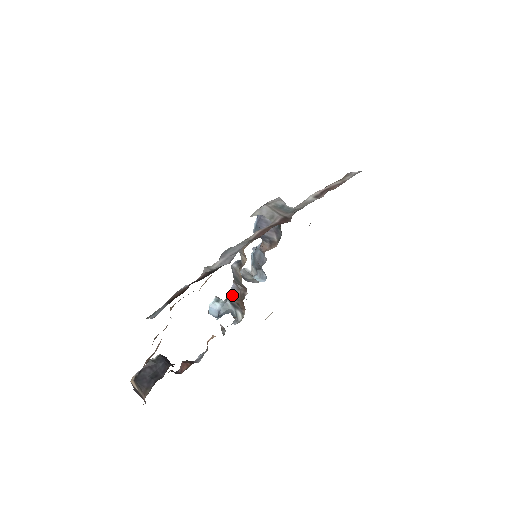
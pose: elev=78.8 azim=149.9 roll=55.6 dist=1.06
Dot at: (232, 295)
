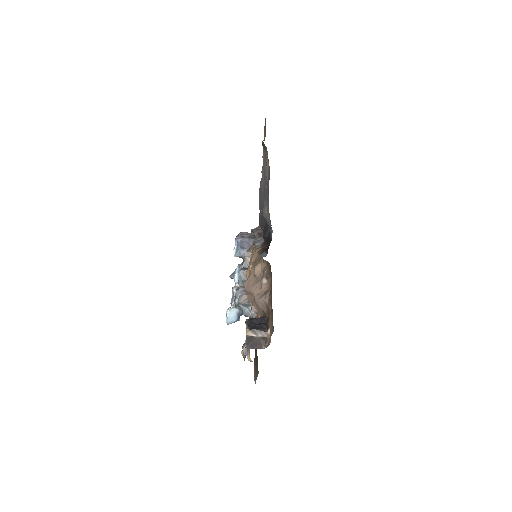
Dot at: (243, 297)
